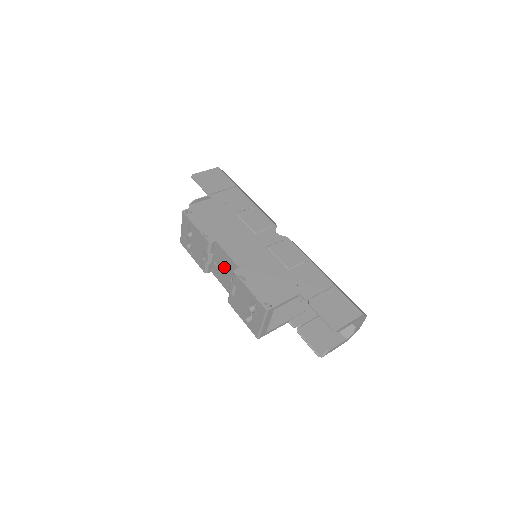
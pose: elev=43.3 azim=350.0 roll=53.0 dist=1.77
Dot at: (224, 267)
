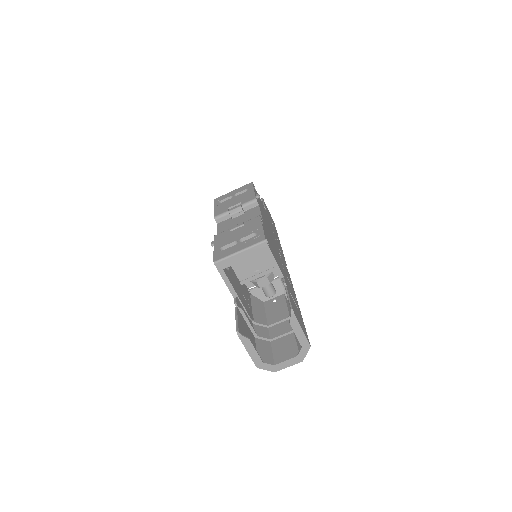
Dot at: (242, 220)
